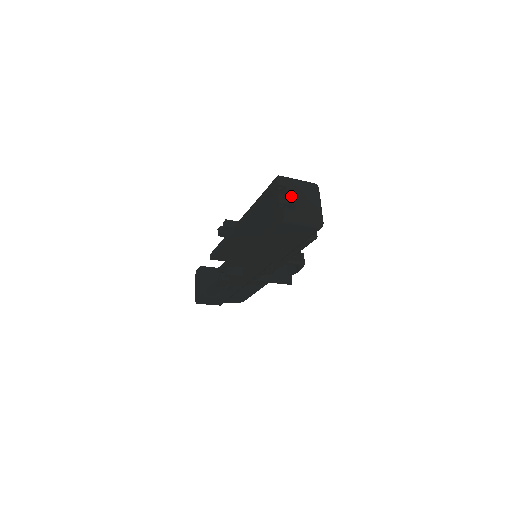
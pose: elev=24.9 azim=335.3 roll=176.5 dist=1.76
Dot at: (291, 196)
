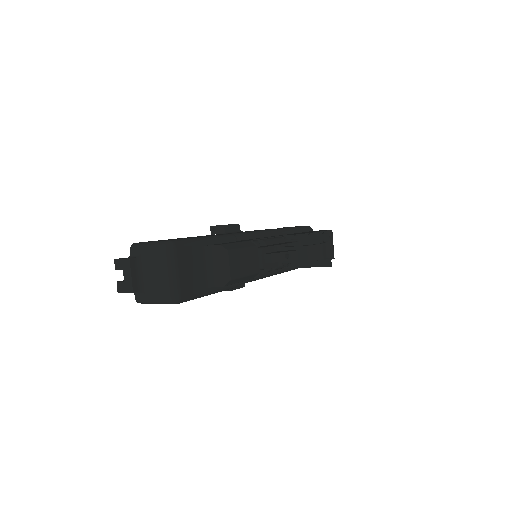
Dot at: (127, 282)
